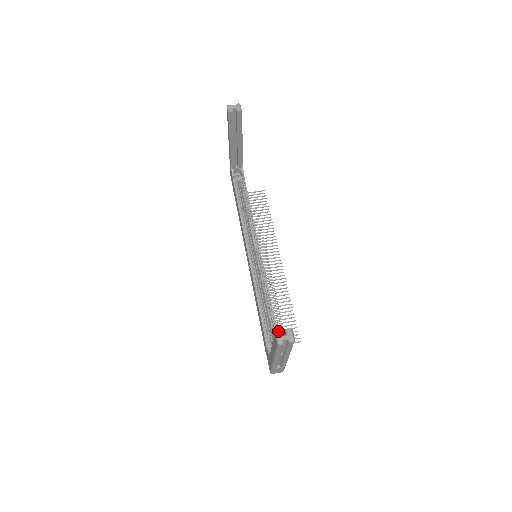
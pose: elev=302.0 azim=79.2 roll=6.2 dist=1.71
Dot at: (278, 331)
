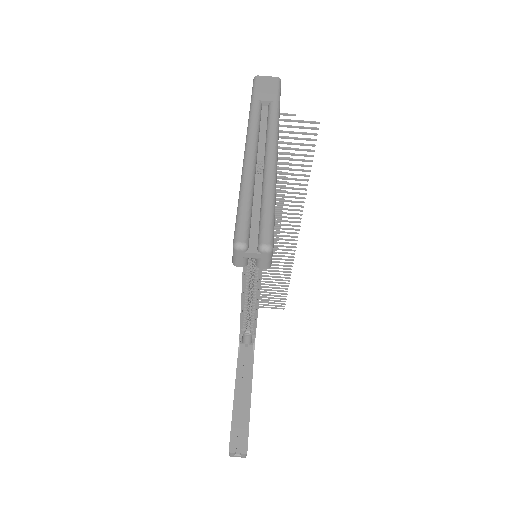
Dot at: (232, 454)
